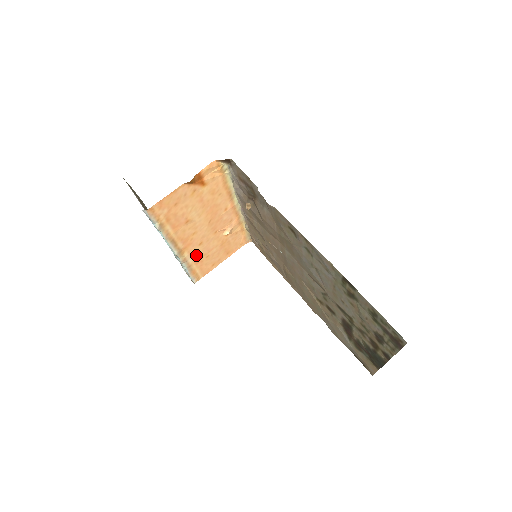
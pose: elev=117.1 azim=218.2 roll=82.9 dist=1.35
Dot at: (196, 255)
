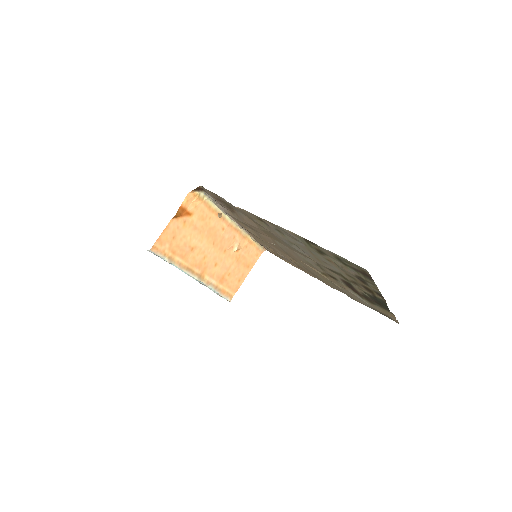
Dot at: (217, 276)
